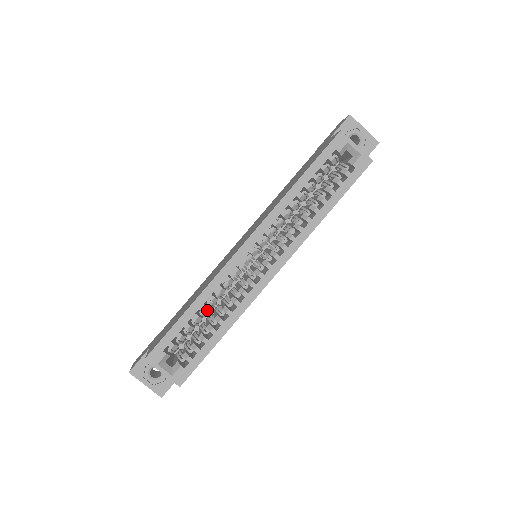
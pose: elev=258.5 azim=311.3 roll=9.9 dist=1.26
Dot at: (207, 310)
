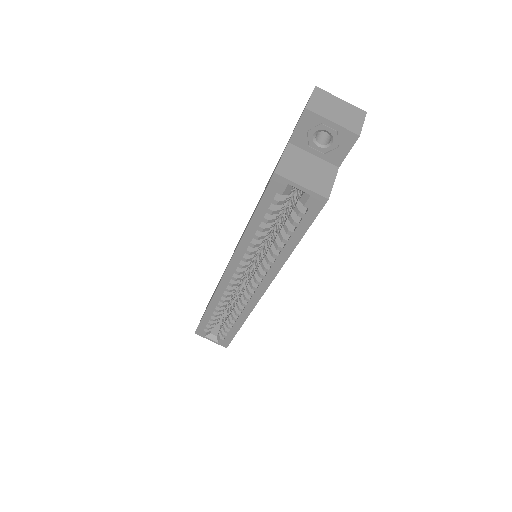
Dot at: (221, 310)
